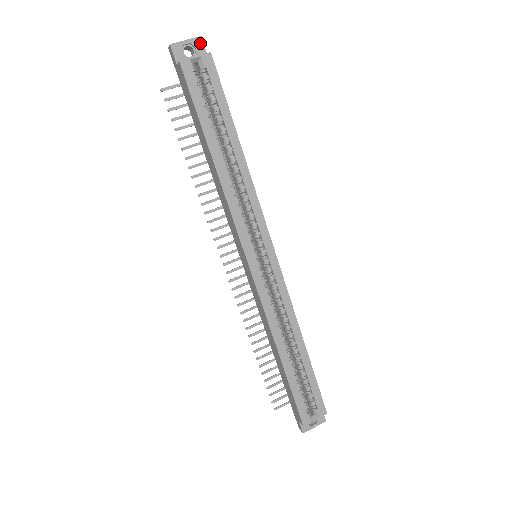
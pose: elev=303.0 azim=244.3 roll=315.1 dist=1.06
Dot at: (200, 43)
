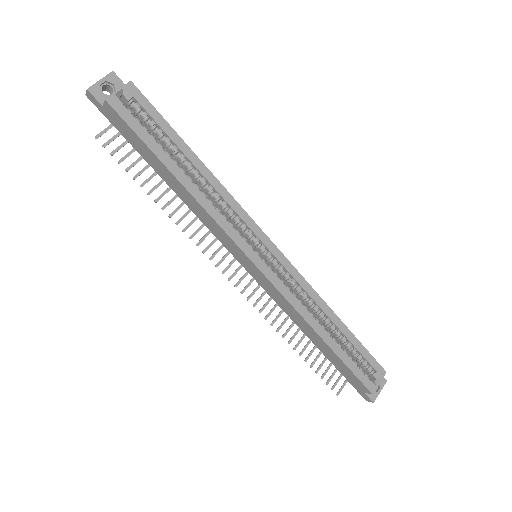
Dot at: (115, 78)
